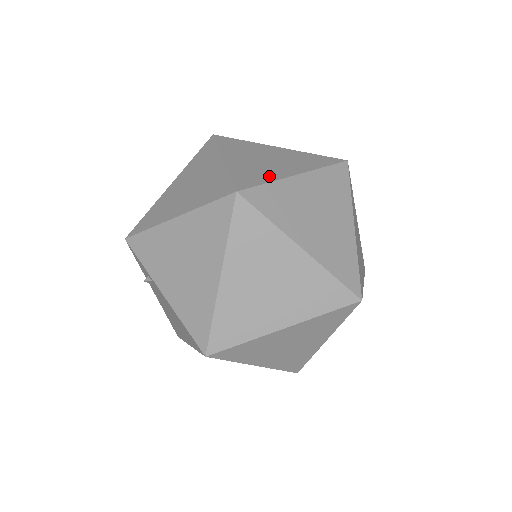
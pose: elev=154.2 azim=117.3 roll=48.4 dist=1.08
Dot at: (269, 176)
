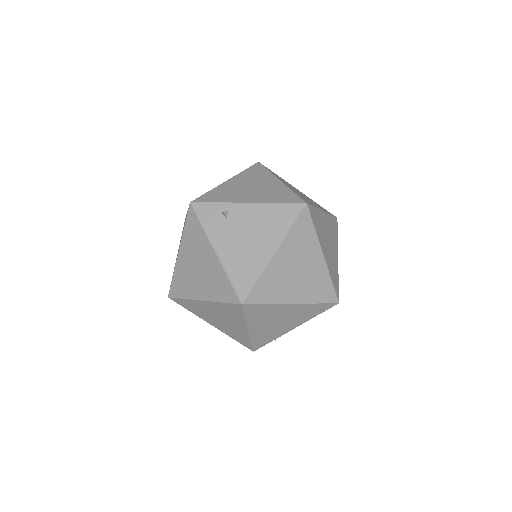
Dot at: occluded
